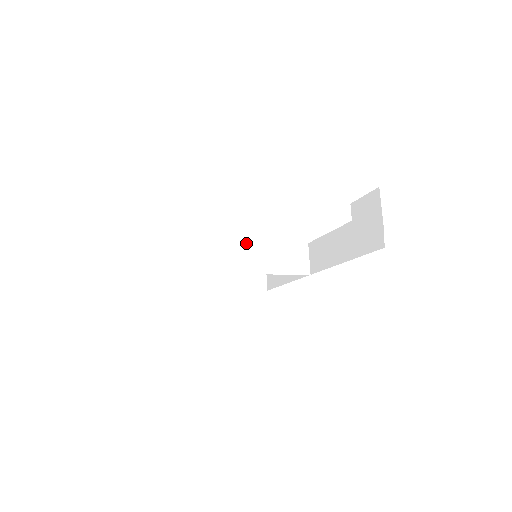
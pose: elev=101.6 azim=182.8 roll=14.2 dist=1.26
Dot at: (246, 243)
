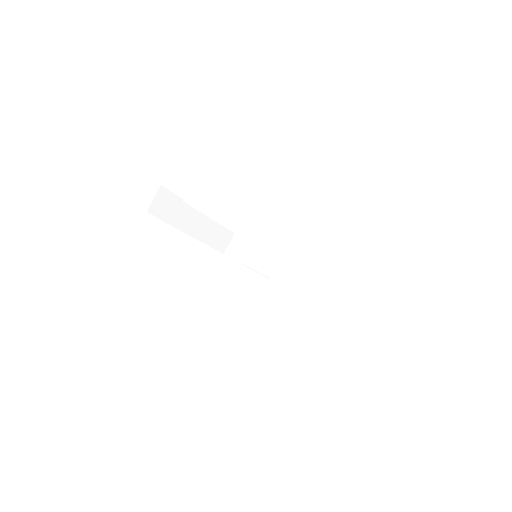
Dot at: (259, 246)
